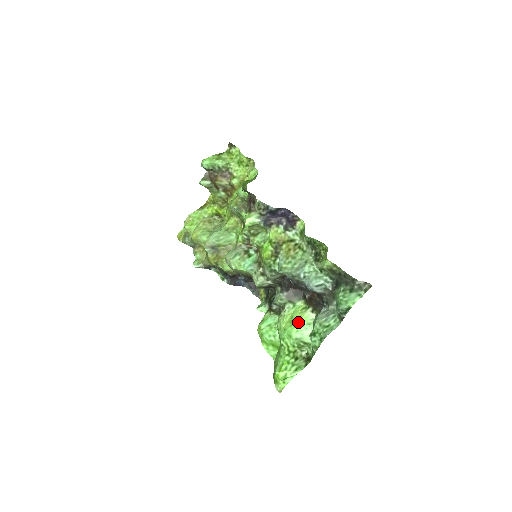
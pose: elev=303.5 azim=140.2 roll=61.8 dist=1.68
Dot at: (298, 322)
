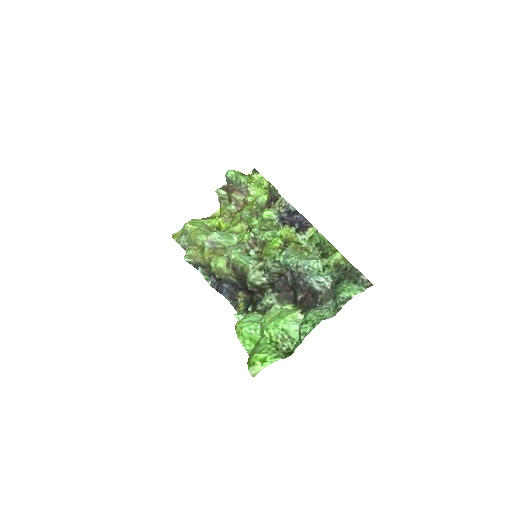
Dot at: (287, 316)
